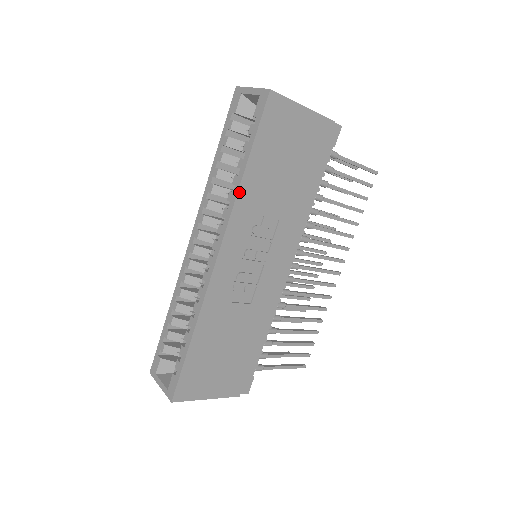
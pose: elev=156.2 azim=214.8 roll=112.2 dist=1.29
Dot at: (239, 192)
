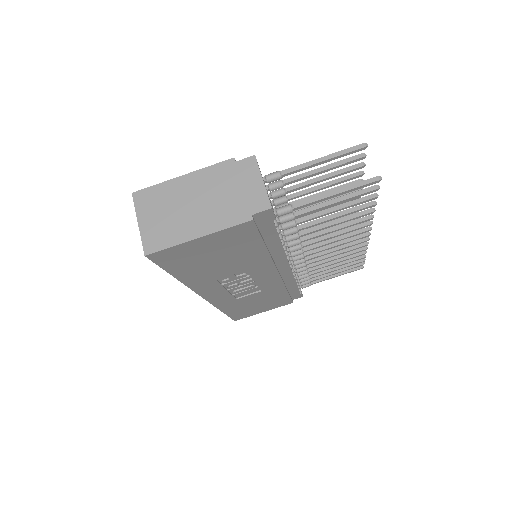
Dot at: (186, 284)
